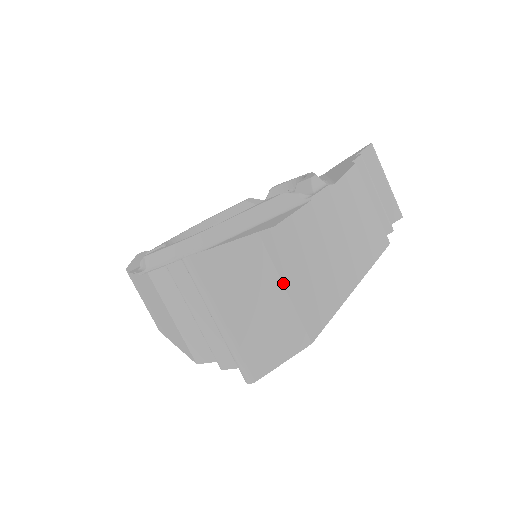
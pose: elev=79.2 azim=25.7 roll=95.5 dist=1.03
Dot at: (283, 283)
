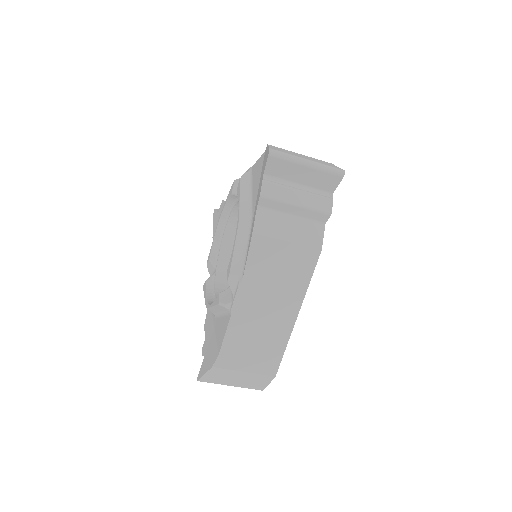
Dot at: (241, 371)
